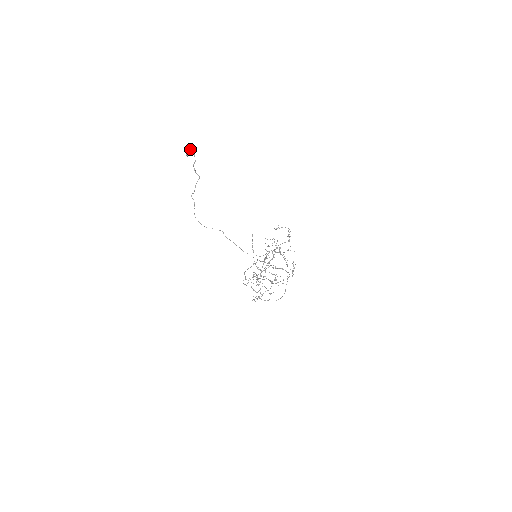
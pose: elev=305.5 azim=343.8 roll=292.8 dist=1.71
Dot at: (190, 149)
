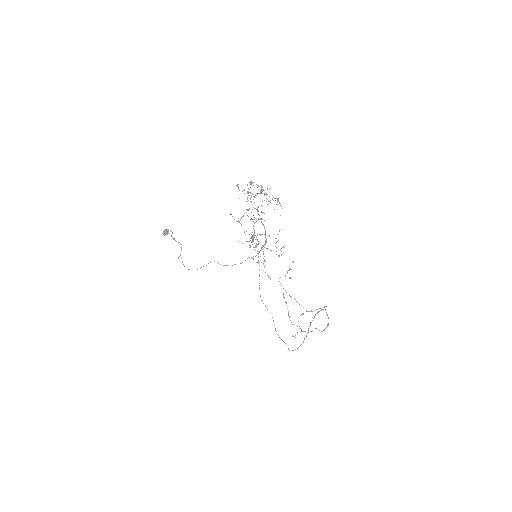
Dot at: (165, 229)
